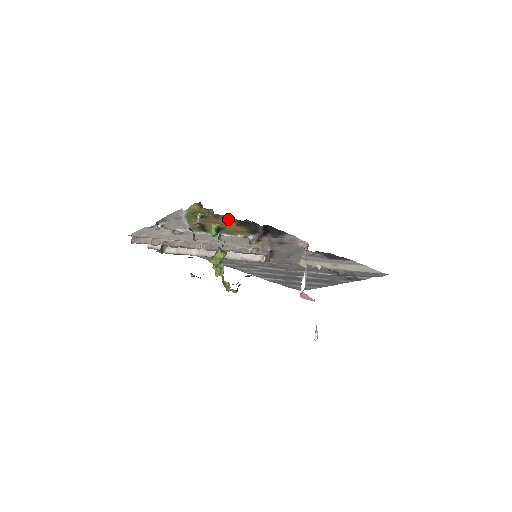
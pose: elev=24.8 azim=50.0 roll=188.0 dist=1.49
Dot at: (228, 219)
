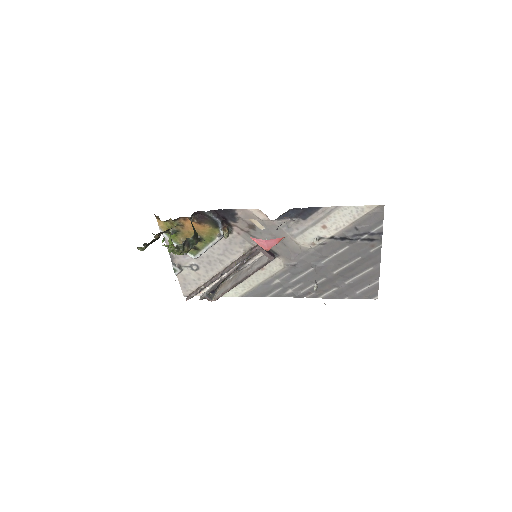
Dot at: (189, 223)
